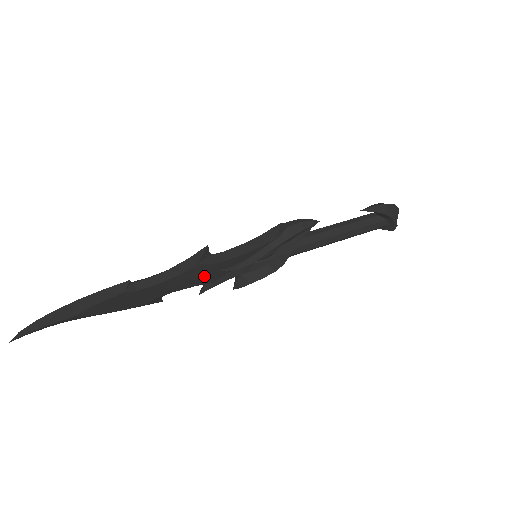
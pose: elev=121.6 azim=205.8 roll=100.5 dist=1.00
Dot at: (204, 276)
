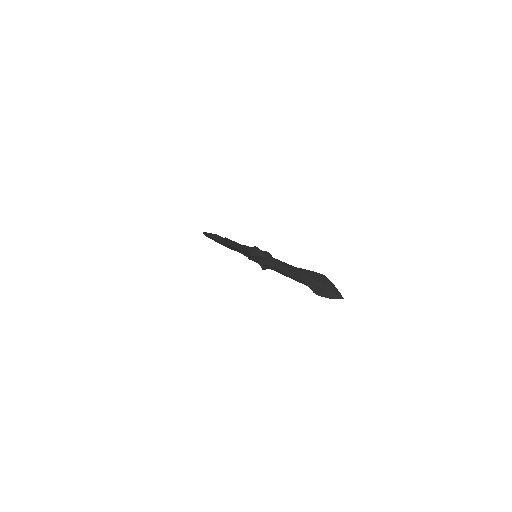
Dot at: (238, 251)
